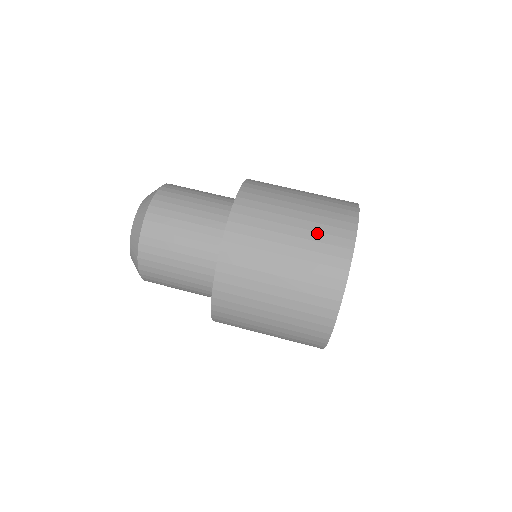
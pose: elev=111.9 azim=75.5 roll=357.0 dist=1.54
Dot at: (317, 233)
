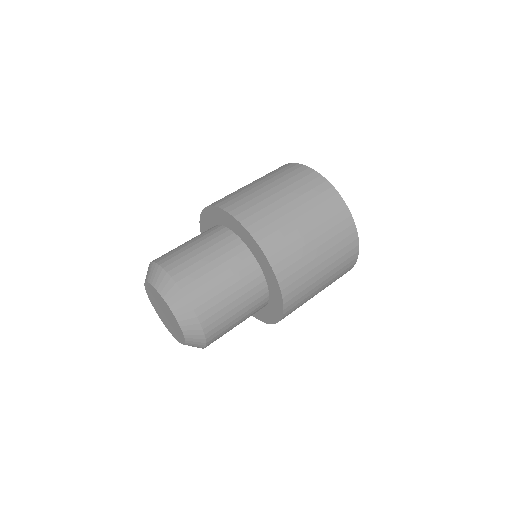
Dot at: (330, 231)
